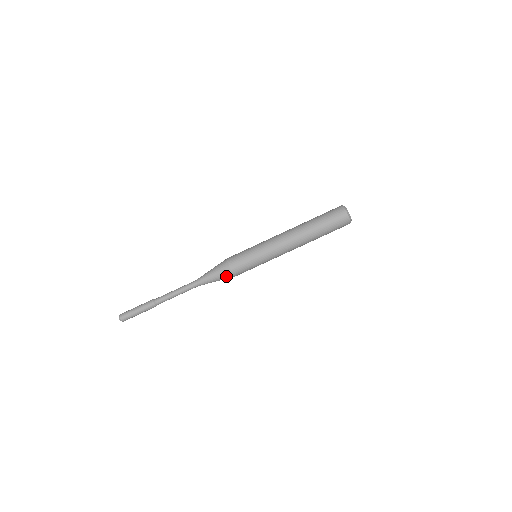
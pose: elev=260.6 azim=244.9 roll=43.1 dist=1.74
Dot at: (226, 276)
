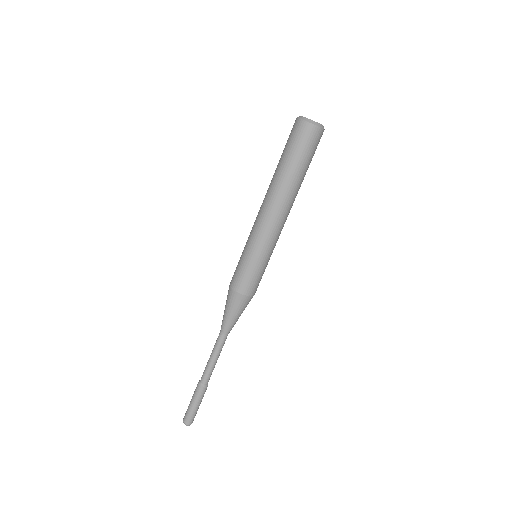
Dot at: (246, 304)
